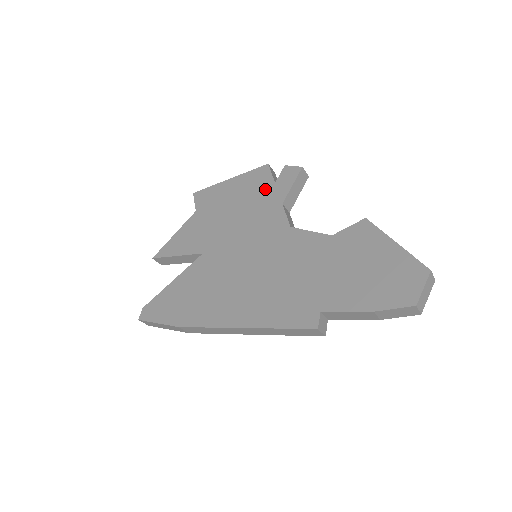
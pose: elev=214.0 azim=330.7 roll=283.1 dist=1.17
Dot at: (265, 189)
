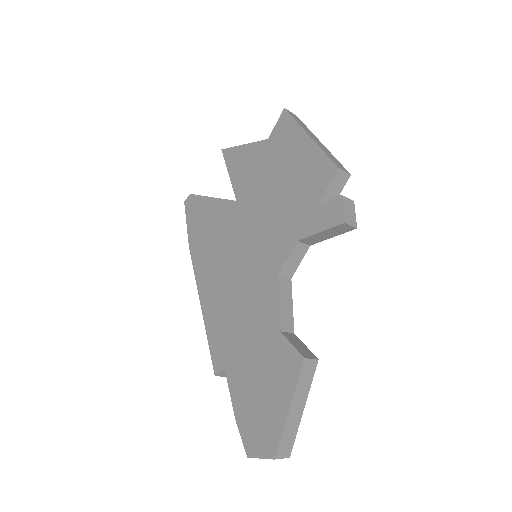
Dot at: (307, 200)
